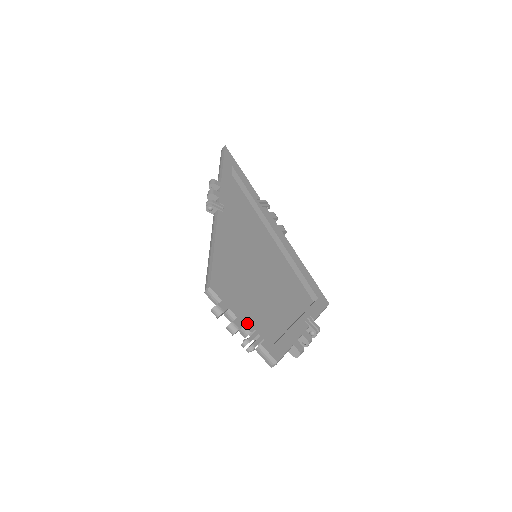
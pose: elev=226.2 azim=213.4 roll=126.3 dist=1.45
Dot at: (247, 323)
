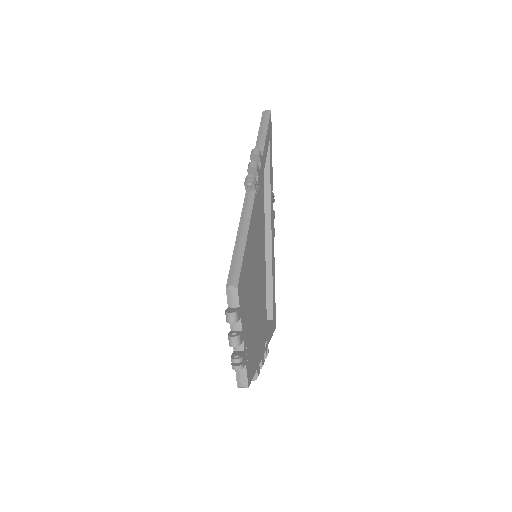
Dot at: (245, 338)
